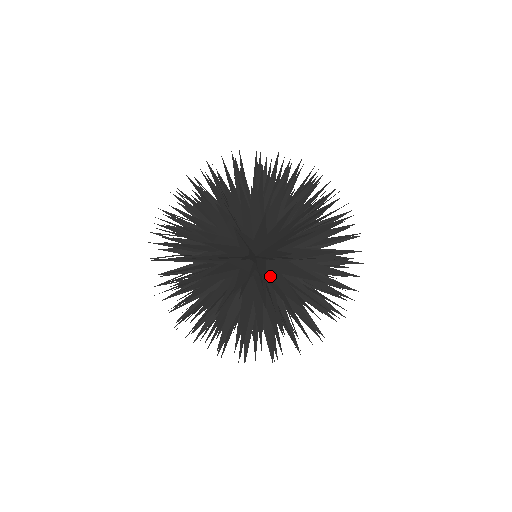
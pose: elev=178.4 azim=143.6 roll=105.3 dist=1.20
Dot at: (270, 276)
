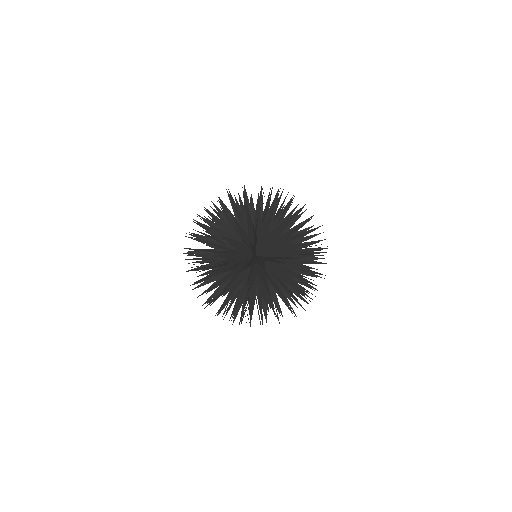
Dot at: occluded
